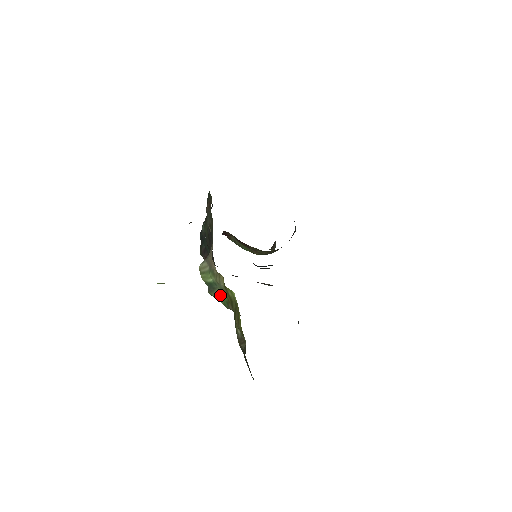
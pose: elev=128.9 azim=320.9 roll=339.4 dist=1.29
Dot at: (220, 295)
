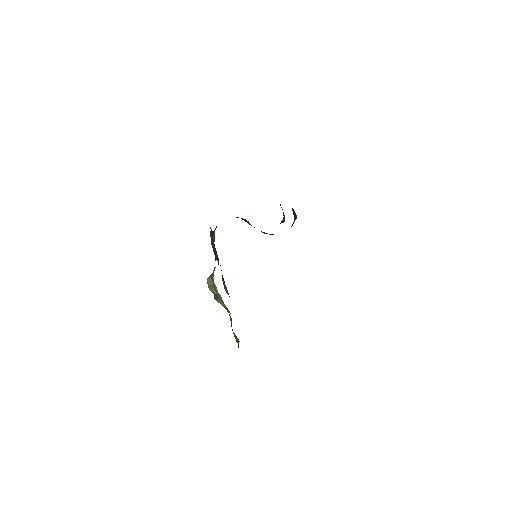
Dot at: (222, 303)
